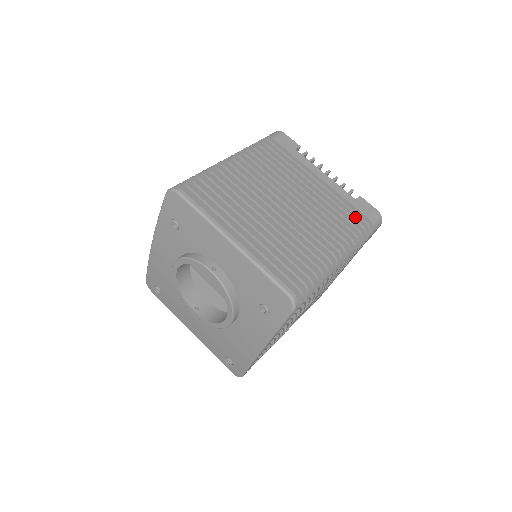
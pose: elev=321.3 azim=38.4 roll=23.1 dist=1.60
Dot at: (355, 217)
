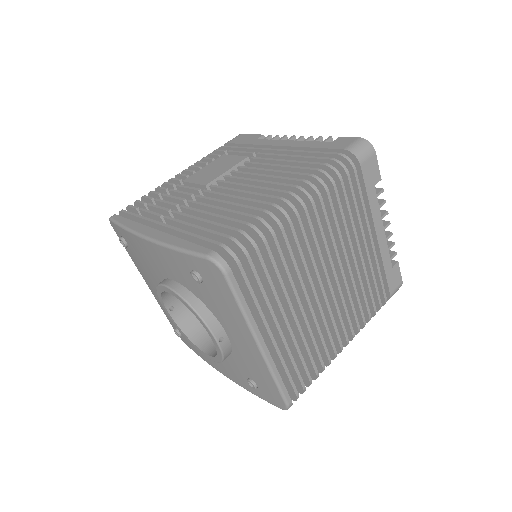
Dot at: (380, 290)
